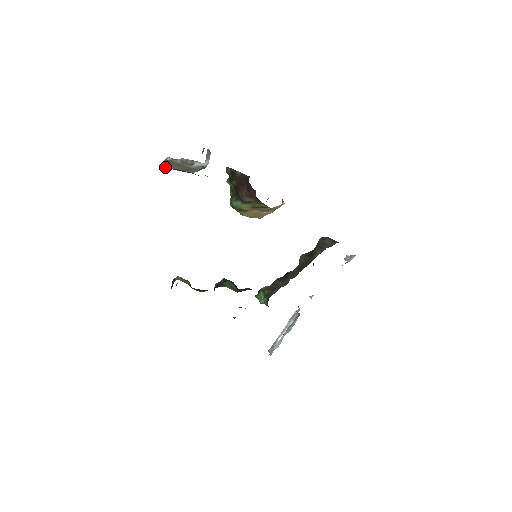
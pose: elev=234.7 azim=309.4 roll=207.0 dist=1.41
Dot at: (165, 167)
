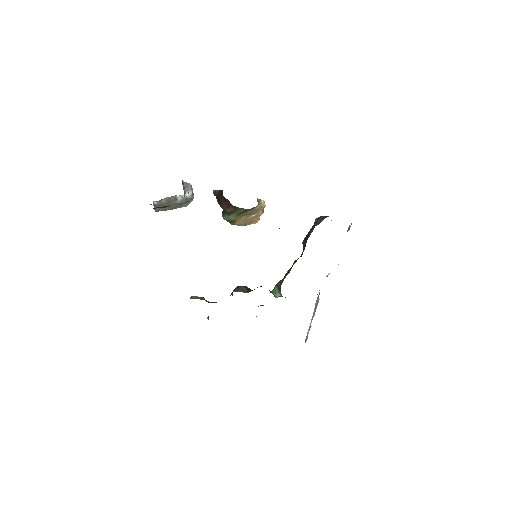
Dot at: occluded
